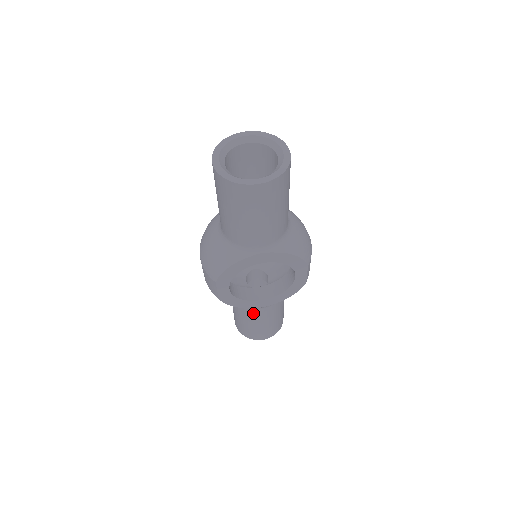
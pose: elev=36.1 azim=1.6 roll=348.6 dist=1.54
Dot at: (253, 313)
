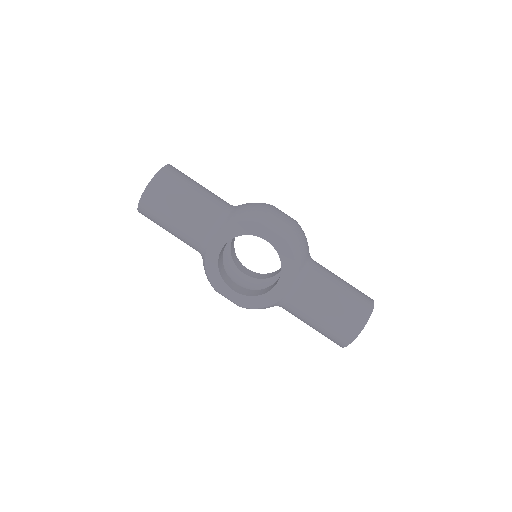
Dot at: (297, 308)
